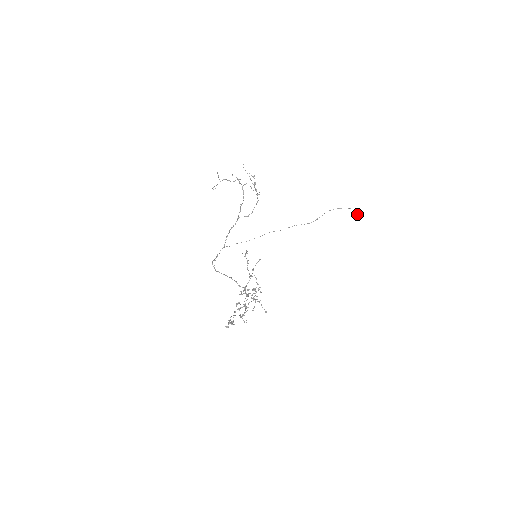
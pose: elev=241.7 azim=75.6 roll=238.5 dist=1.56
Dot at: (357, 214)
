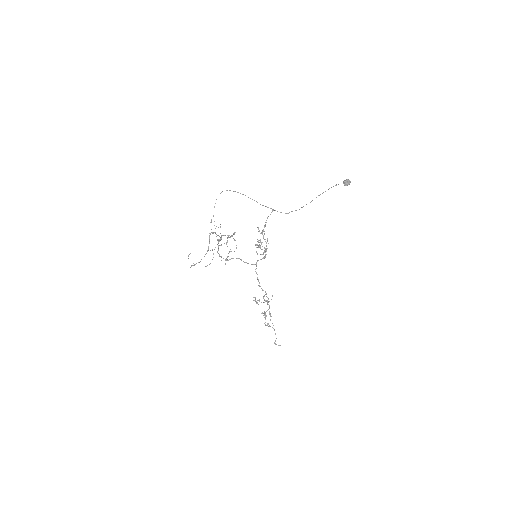
Dot at: (346, 184)
